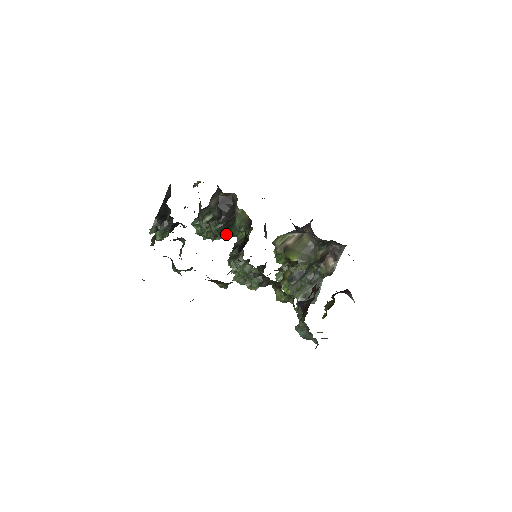
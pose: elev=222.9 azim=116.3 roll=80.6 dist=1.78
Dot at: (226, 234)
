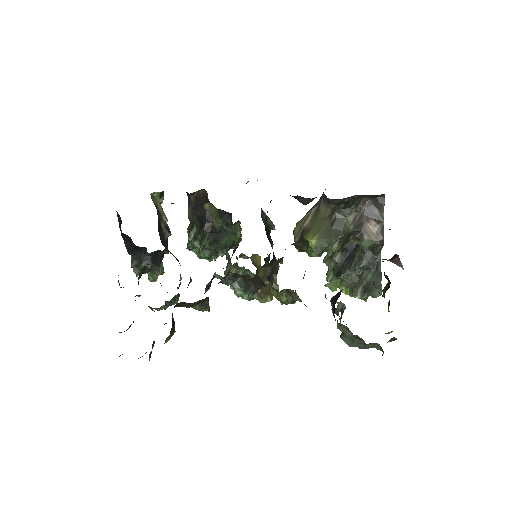
Dot at: (222, 244)
